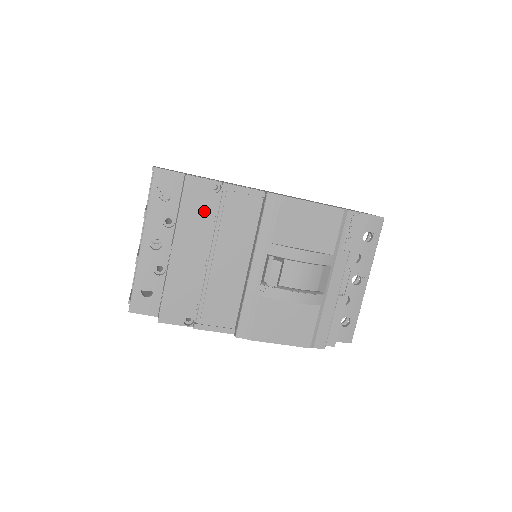
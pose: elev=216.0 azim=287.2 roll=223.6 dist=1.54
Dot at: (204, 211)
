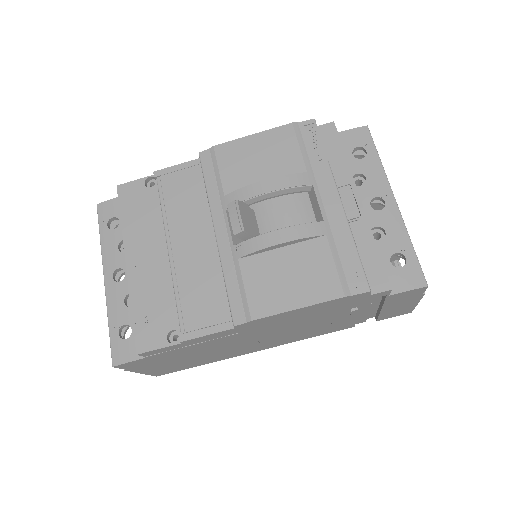
Dot at: (146, 209)
